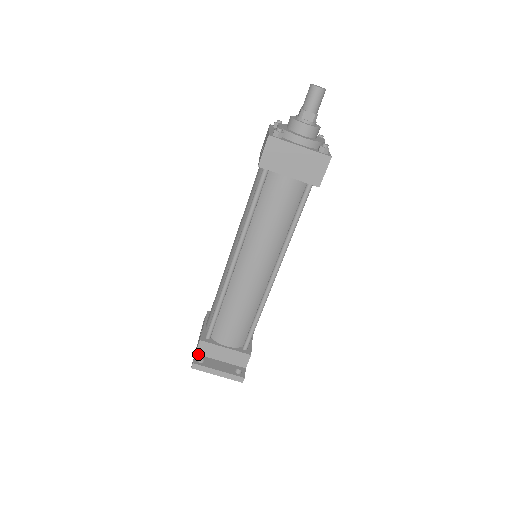
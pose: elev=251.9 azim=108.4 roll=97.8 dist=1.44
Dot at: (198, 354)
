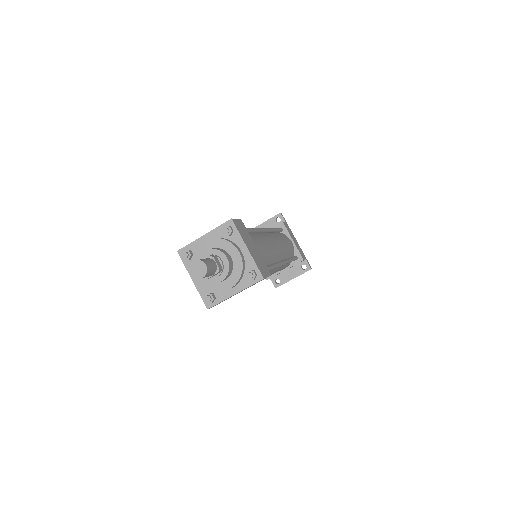
Dot at: (272, 278)
